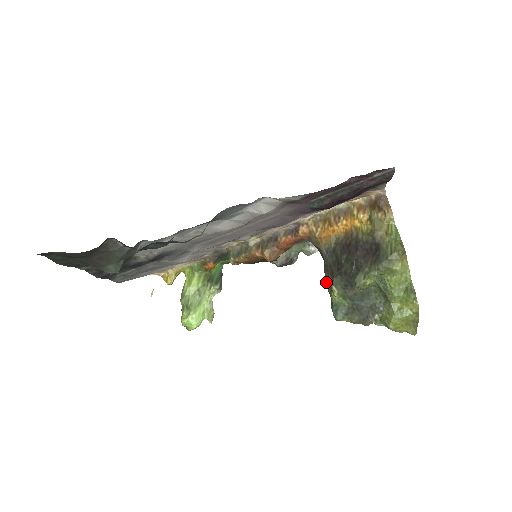
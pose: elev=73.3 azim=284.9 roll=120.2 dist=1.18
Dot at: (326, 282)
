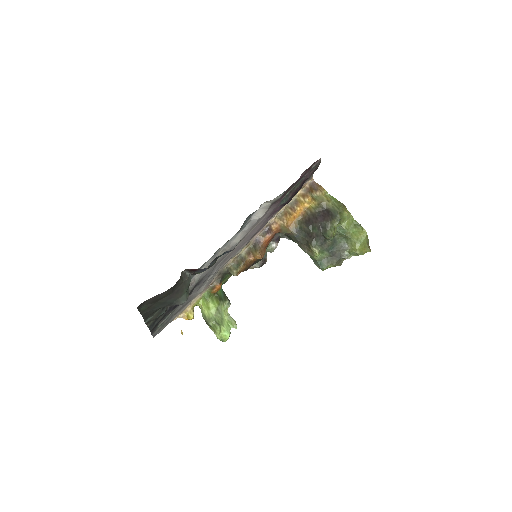
Dot at: (304, 251)
